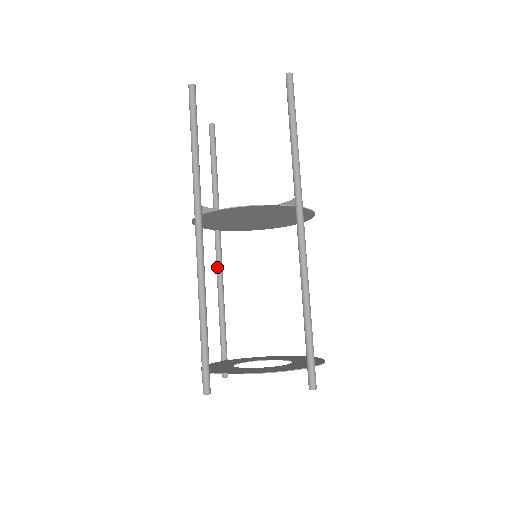
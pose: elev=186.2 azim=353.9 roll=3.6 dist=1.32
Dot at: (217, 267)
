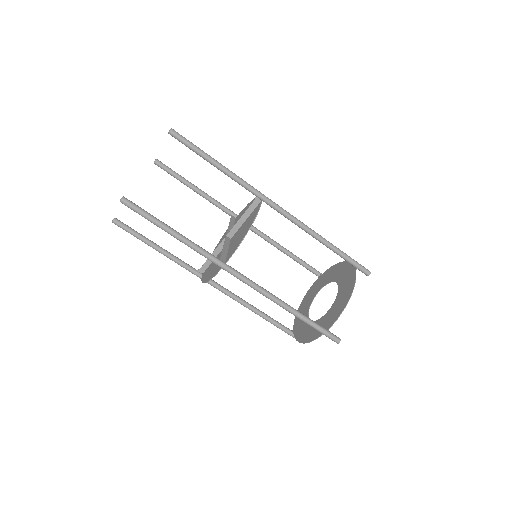
Dot at: (228, 294)
